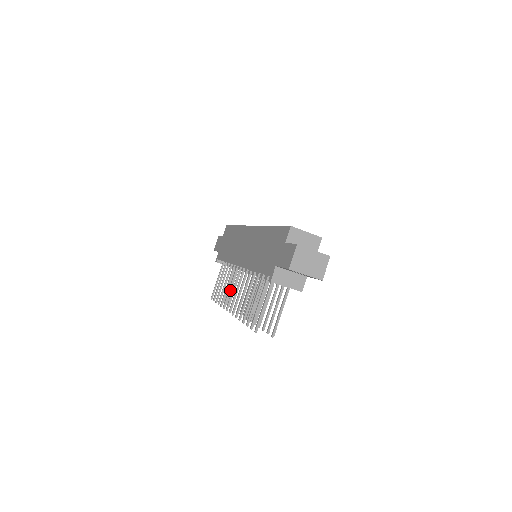
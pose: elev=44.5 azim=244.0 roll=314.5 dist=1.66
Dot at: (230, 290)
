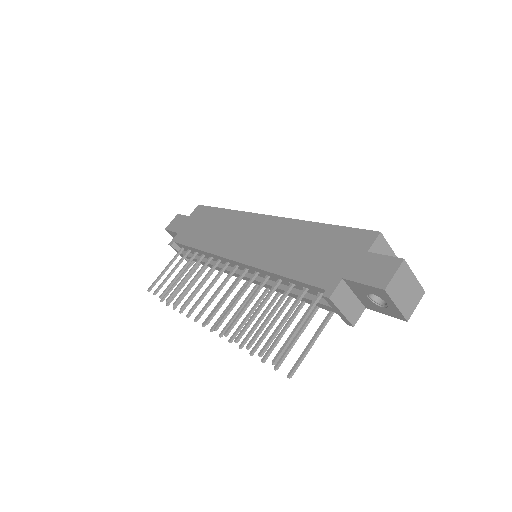
Dot at: (199, 288)
